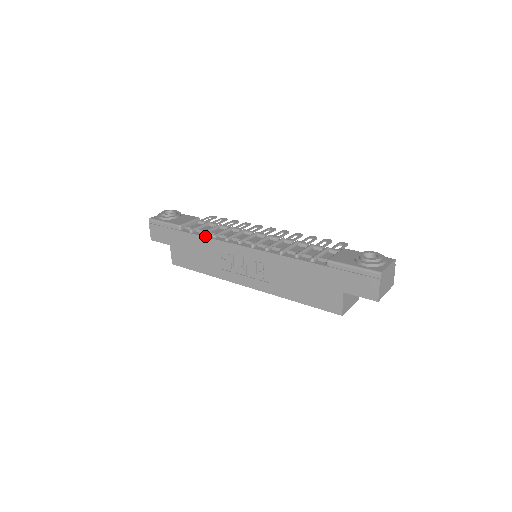
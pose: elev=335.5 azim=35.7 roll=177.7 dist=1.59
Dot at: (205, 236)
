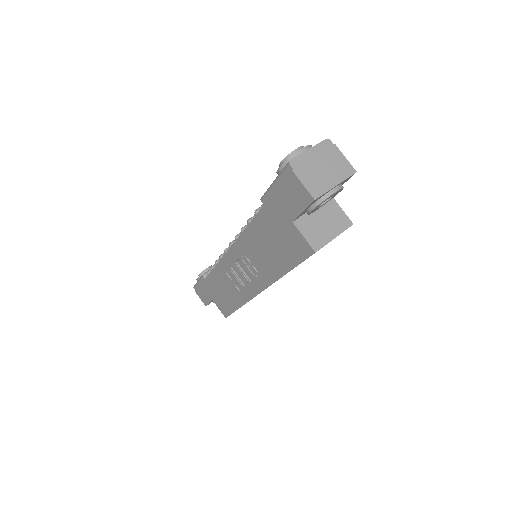
Dot at: (213, 268)
